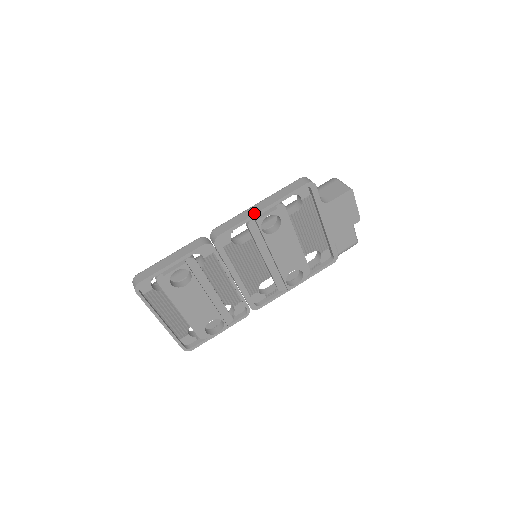
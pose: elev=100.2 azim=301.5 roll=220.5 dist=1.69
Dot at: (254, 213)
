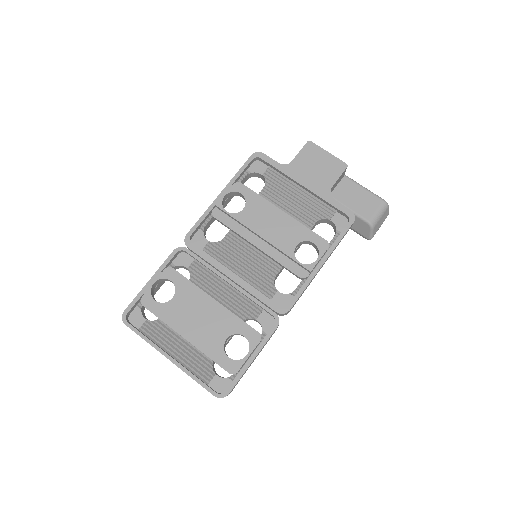
Dot at: (213, 202)
